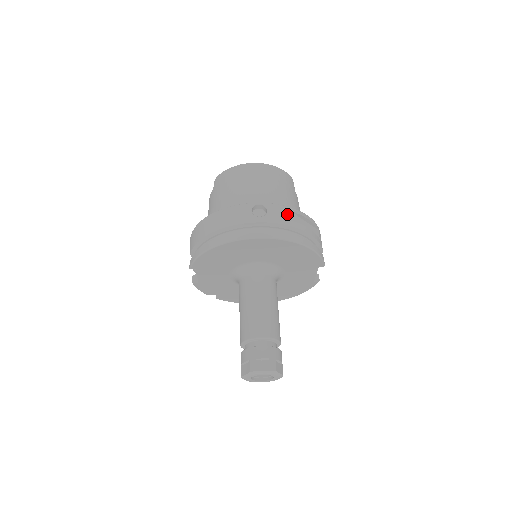
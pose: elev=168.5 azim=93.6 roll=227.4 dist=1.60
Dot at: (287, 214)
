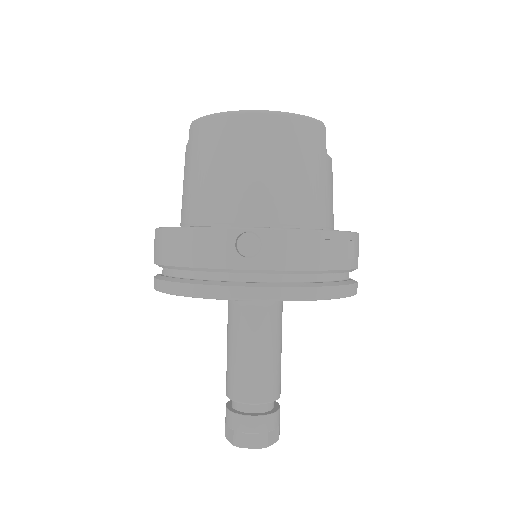
Dot at: (296, 247)
